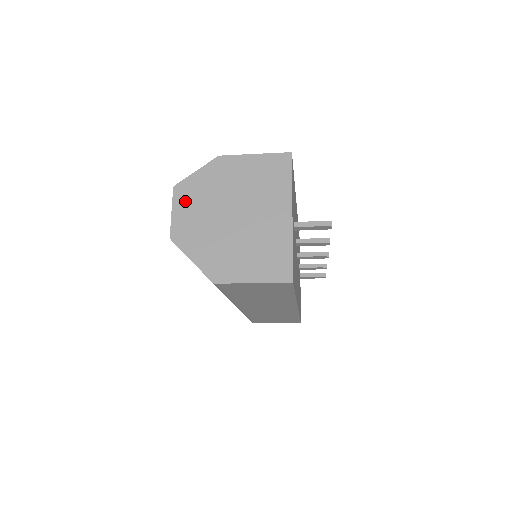
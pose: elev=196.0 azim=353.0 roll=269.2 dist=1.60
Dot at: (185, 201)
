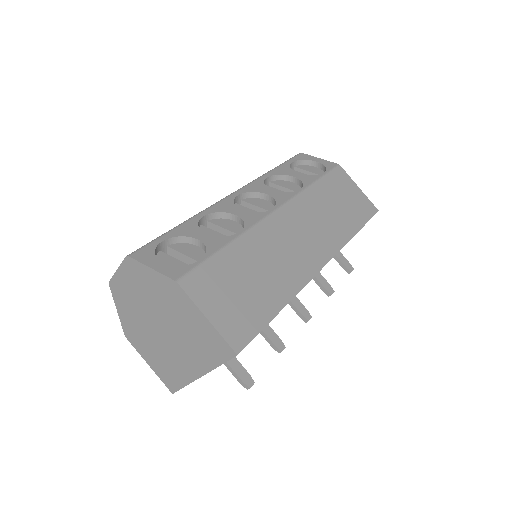
Dot at: (130, 276)
